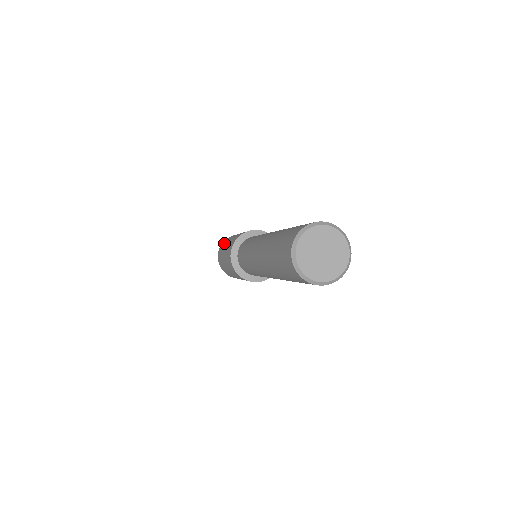
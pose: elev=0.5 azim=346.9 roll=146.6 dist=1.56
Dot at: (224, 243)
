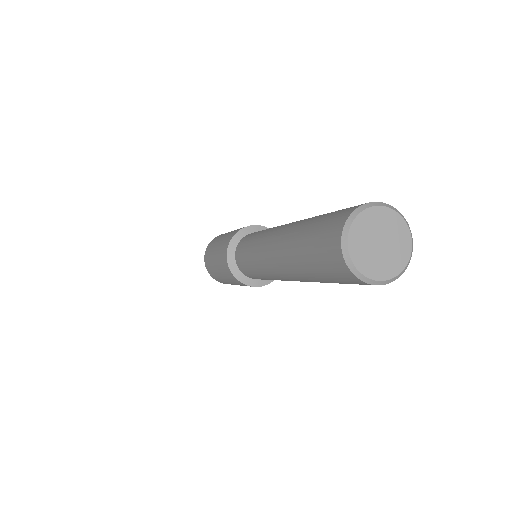
Dot at: (209, 251)
